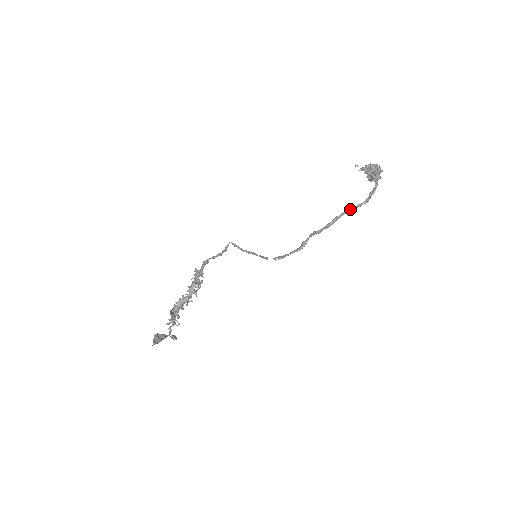
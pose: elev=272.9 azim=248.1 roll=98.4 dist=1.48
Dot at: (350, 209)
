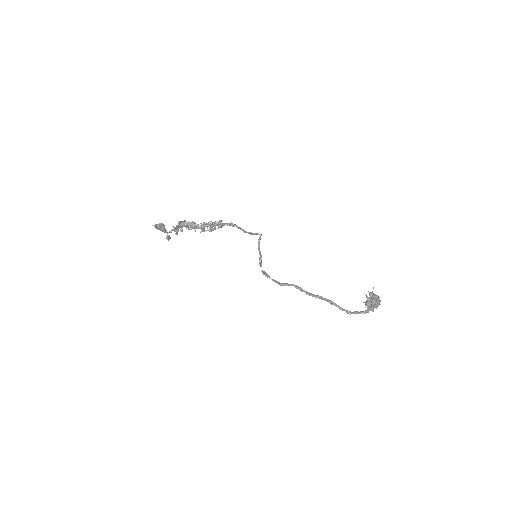
Dot at: (333, 303)
